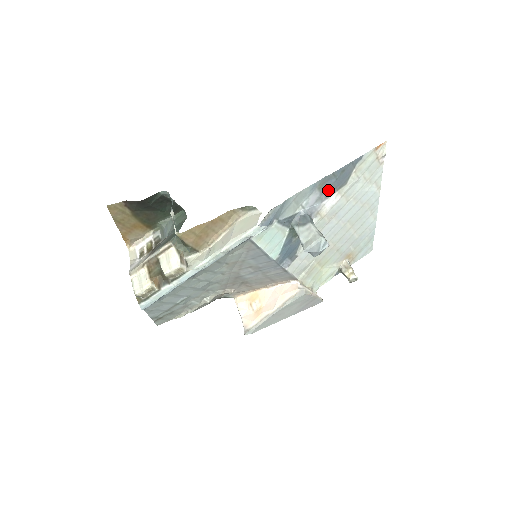
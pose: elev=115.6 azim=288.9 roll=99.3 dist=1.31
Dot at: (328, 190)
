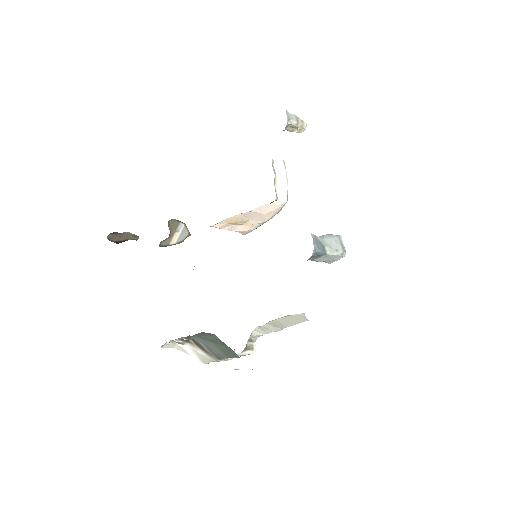
Dot at: occluded
